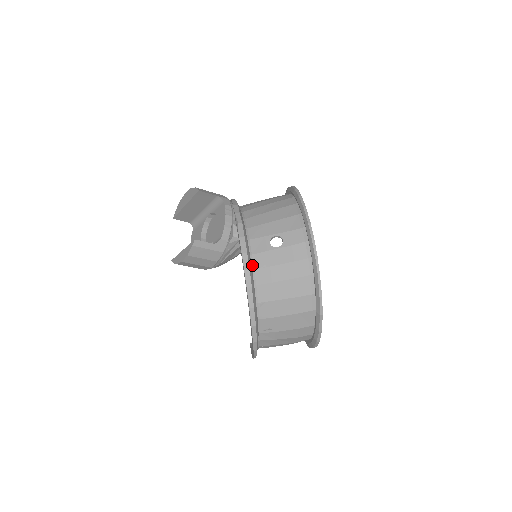
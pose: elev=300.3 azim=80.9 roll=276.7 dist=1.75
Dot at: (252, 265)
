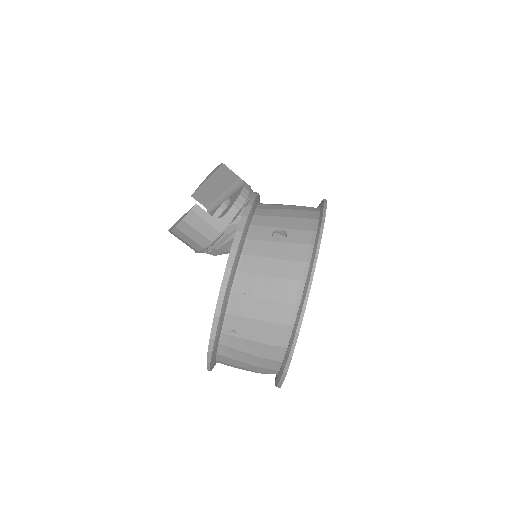
Dot at: (243, 249)
